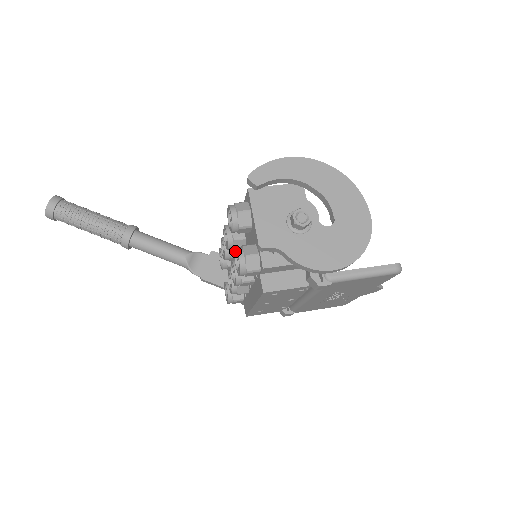
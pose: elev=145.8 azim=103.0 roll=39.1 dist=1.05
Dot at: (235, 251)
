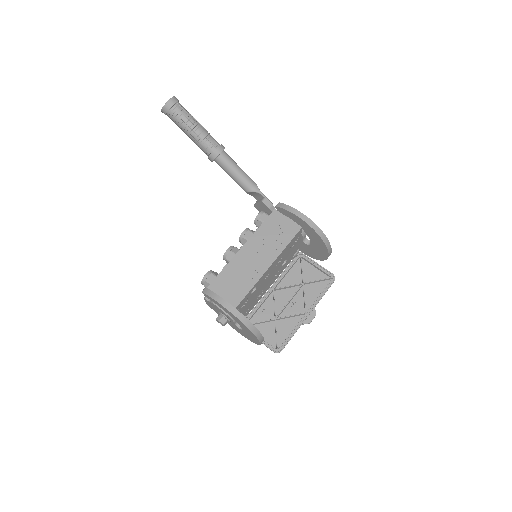
Dot at: occluded
